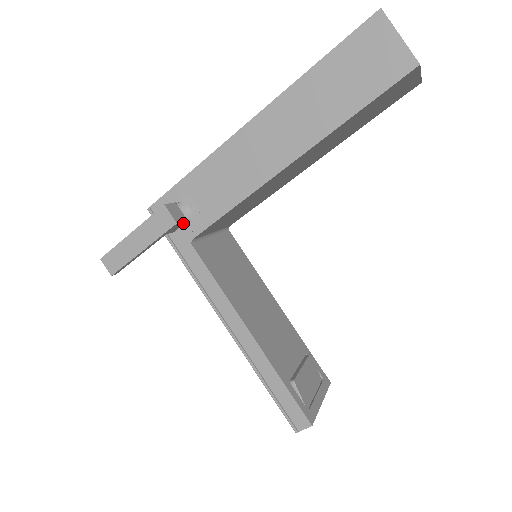
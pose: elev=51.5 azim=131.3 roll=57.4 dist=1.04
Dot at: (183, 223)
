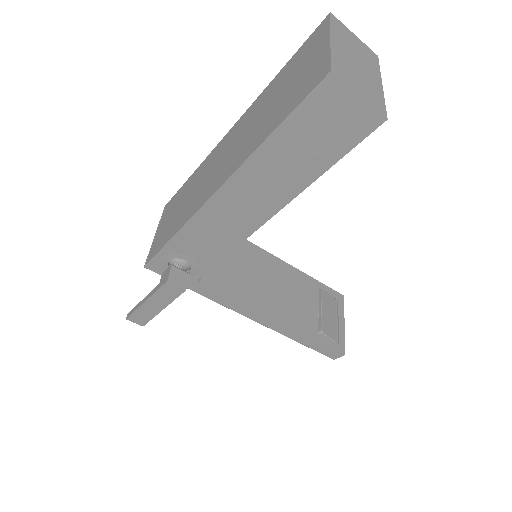
Dot at: (187, 277)
